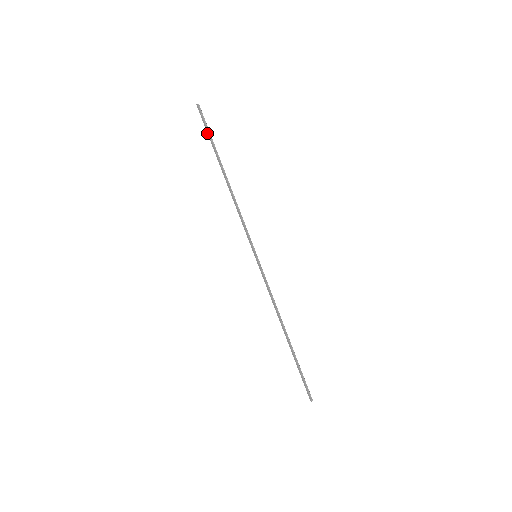
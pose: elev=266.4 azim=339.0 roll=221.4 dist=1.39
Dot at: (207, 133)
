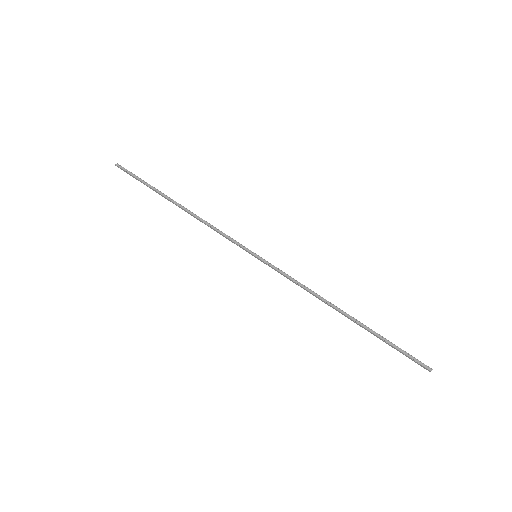
Dot at: occluded
